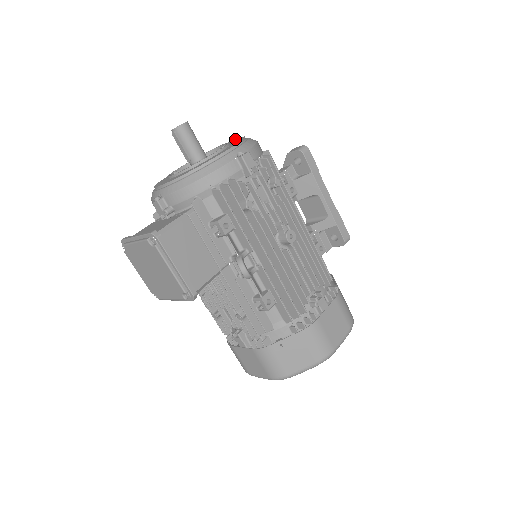
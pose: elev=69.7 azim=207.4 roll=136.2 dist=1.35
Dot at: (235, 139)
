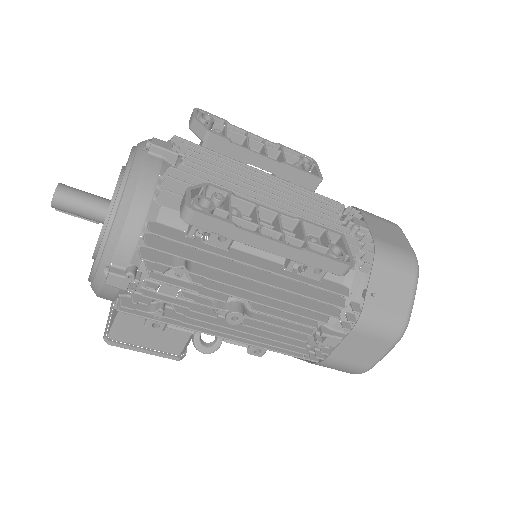
Dot at: (128, 160)
